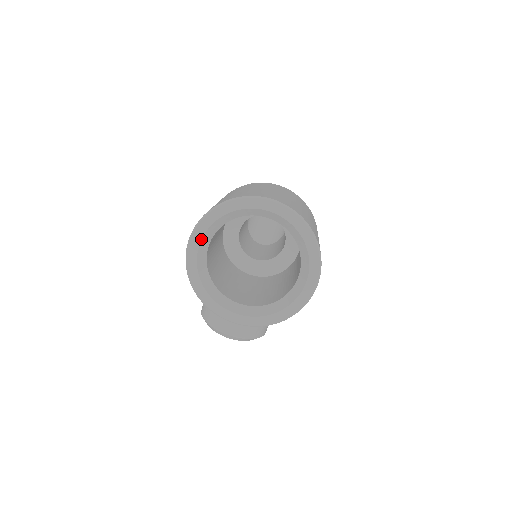
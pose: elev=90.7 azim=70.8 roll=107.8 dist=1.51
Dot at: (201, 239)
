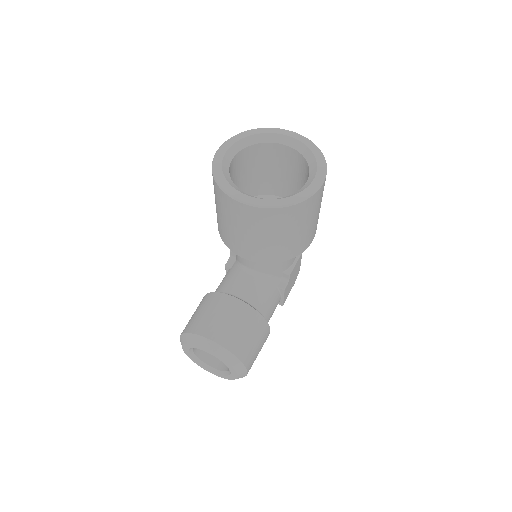
Dot at: (230, 146)
